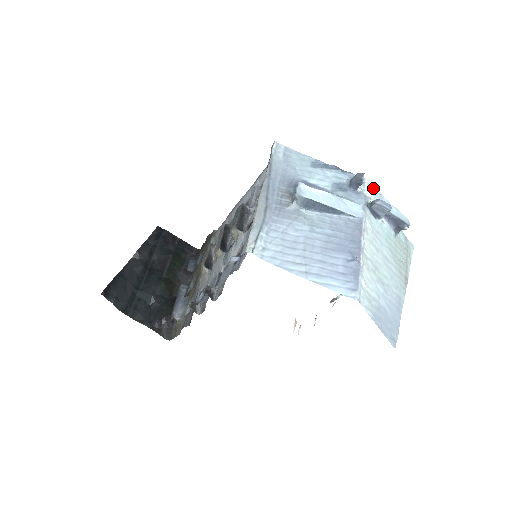
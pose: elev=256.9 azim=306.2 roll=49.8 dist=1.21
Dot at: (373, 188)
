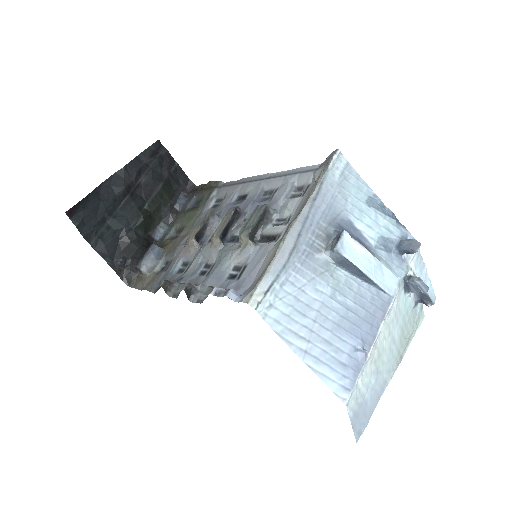
Dot at: (420, 255)
